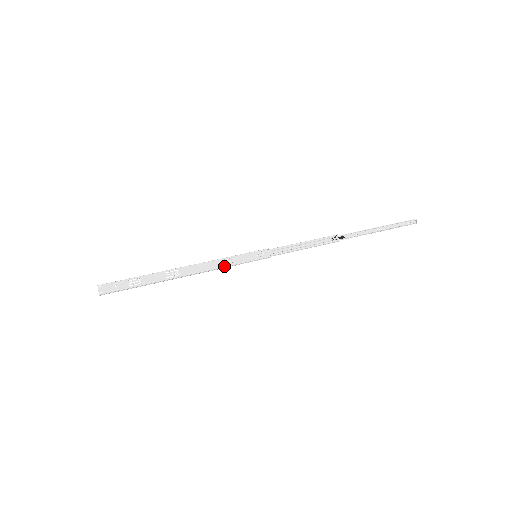
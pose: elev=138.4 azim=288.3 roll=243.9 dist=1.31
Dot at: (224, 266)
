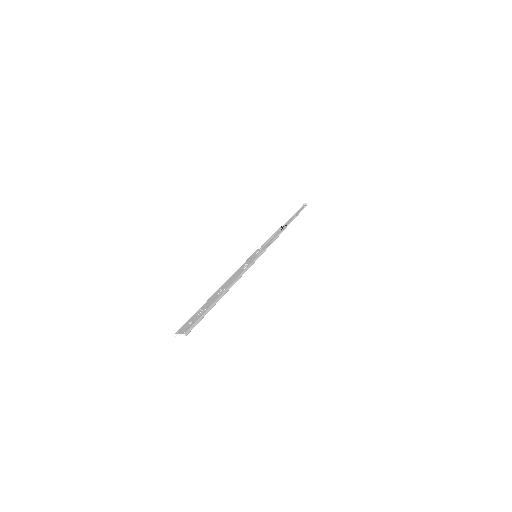
Dot at: (246, 268)
